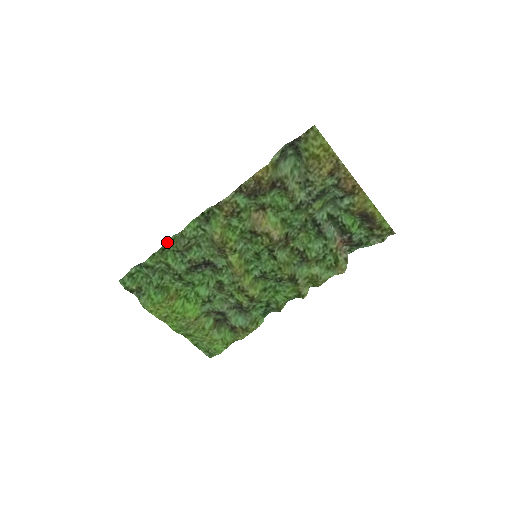
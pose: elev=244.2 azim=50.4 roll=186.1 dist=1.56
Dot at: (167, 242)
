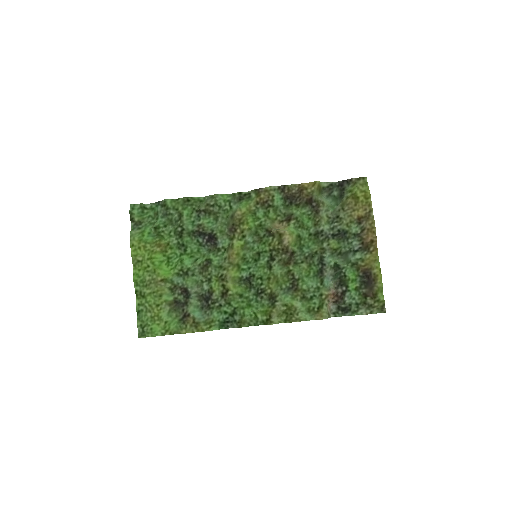
Dot at: (195, 198)
